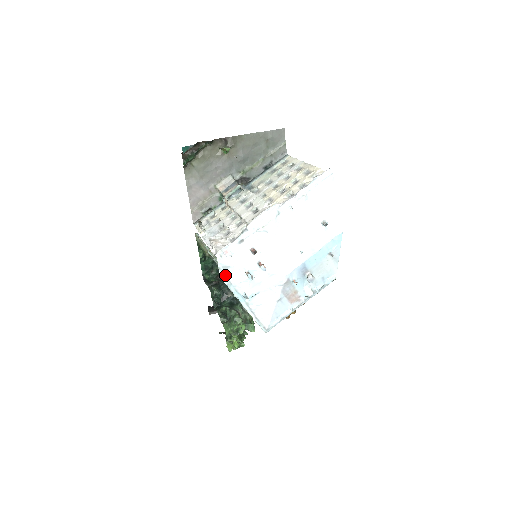
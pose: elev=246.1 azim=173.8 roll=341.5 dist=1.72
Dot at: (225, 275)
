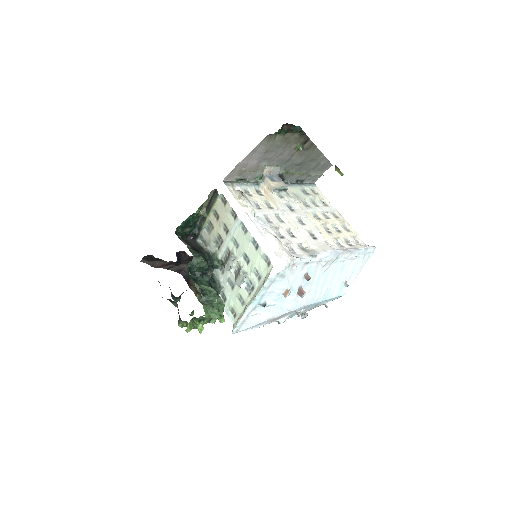
Dot at: (274, 280)
